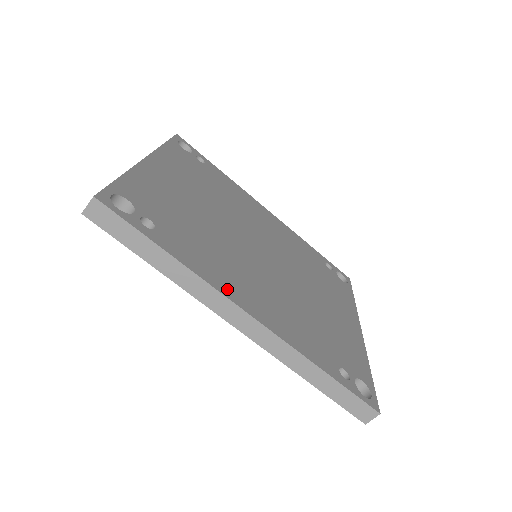
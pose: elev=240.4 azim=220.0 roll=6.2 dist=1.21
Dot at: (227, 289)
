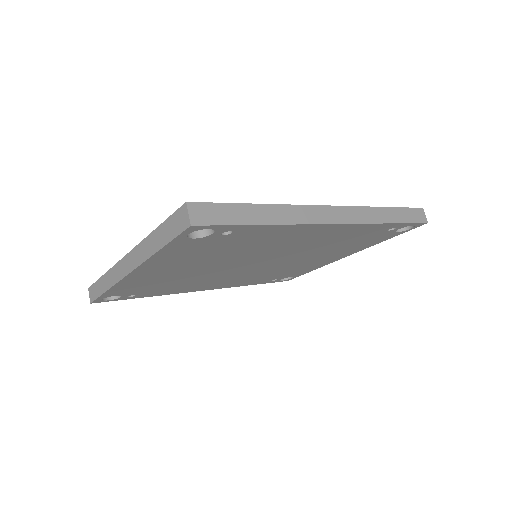
Dot at: occluded
